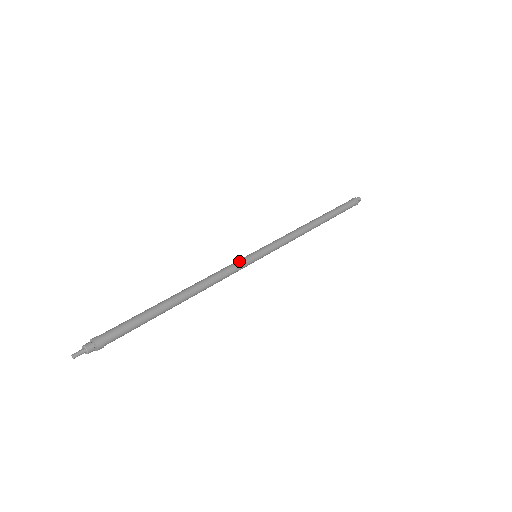
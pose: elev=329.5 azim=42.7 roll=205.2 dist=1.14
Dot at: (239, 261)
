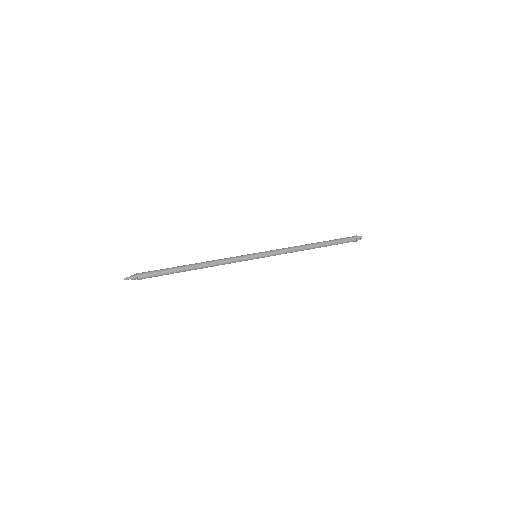
Dot at: (242, 256)
